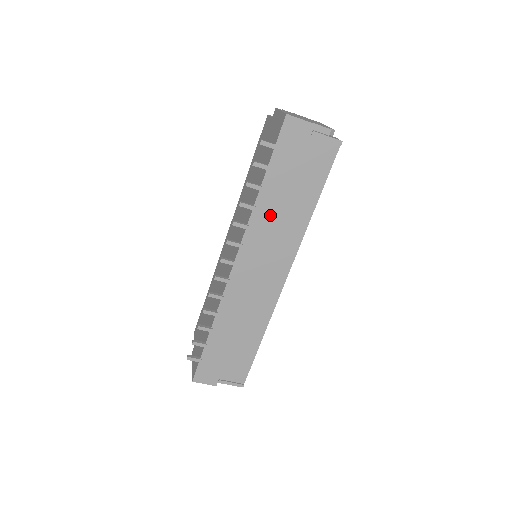
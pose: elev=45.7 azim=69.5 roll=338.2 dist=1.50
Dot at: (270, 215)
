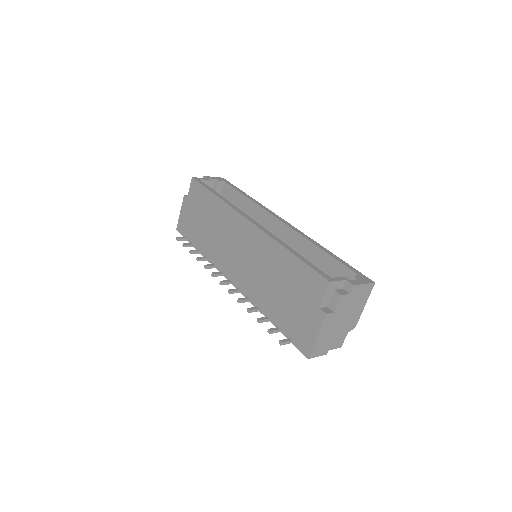
Dot at: occluded
